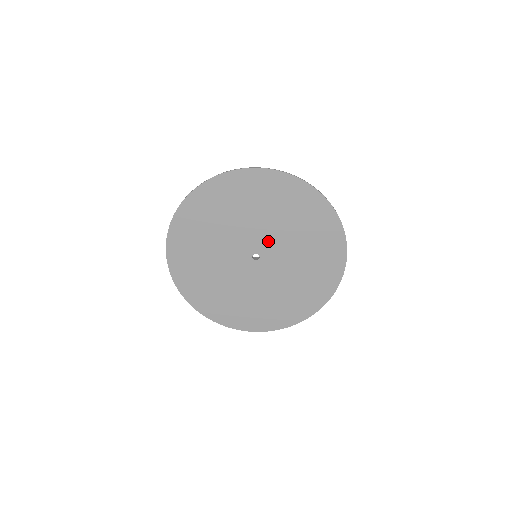
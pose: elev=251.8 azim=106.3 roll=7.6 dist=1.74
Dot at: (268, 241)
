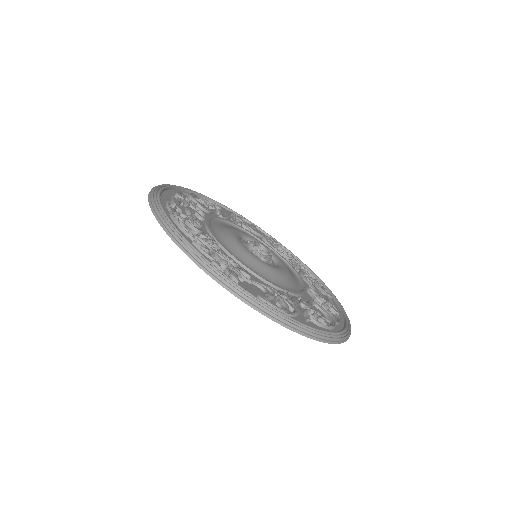
Dot at: occluded
